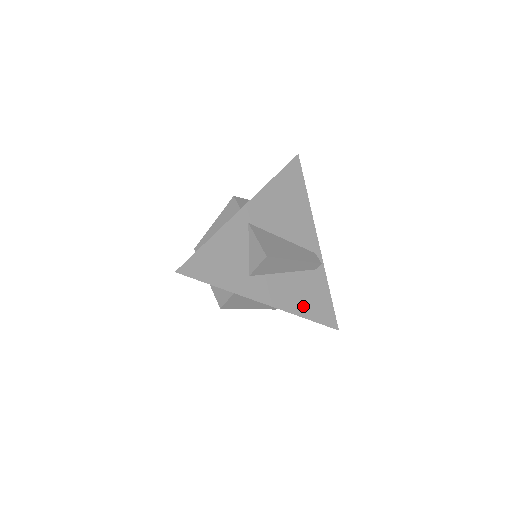
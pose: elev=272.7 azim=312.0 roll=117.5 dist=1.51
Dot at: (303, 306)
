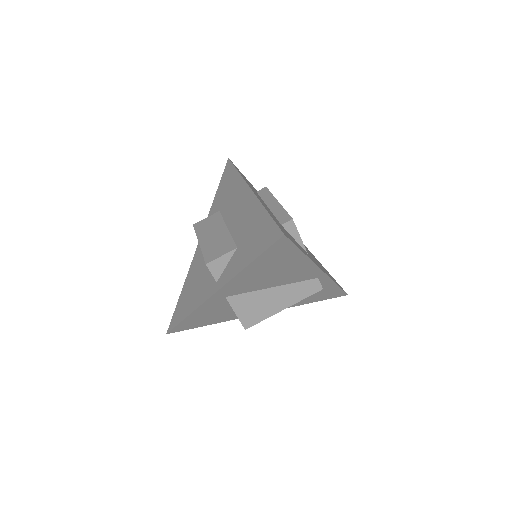
Dot at: (303, 301)
